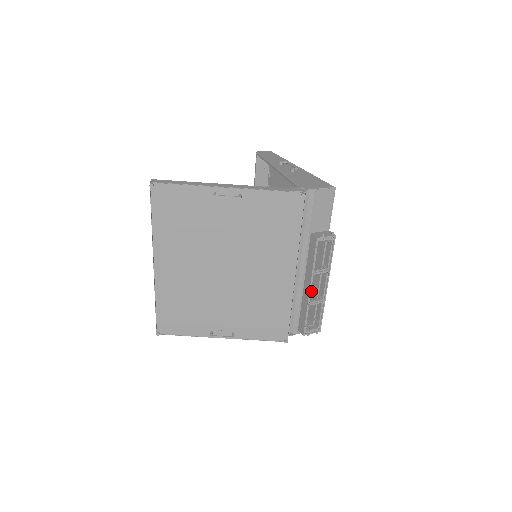
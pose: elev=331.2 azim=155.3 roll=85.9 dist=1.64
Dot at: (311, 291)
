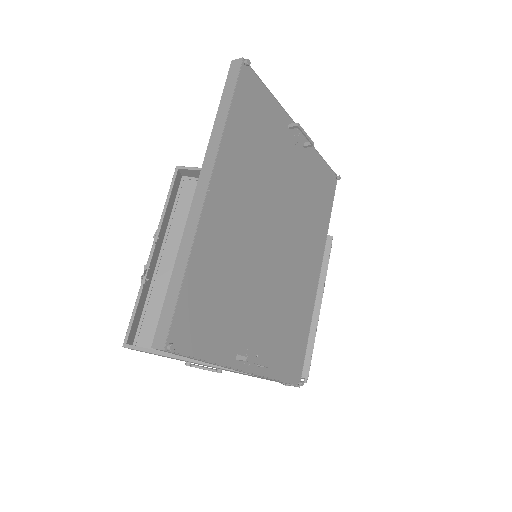
Dot at: occluded
